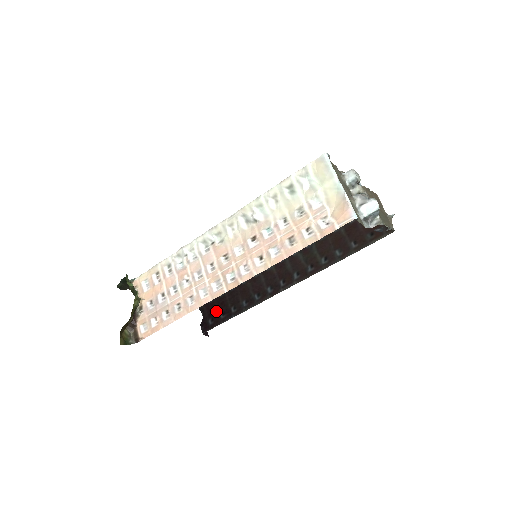
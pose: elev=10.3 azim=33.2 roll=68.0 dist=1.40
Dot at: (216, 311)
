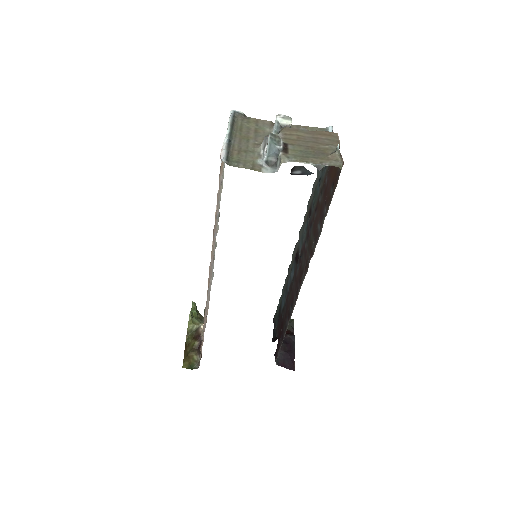
Dot at: occluded
